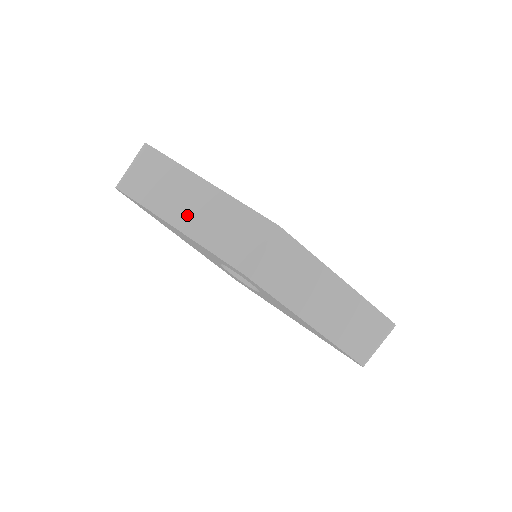
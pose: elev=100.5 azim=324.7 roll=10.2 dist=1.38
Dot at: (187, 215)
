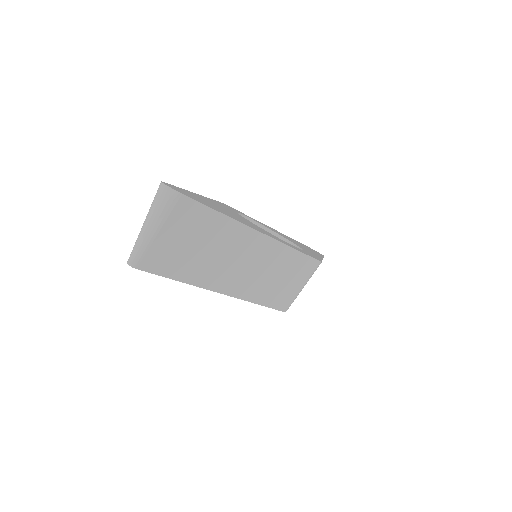
Dot at: (236, 277)
